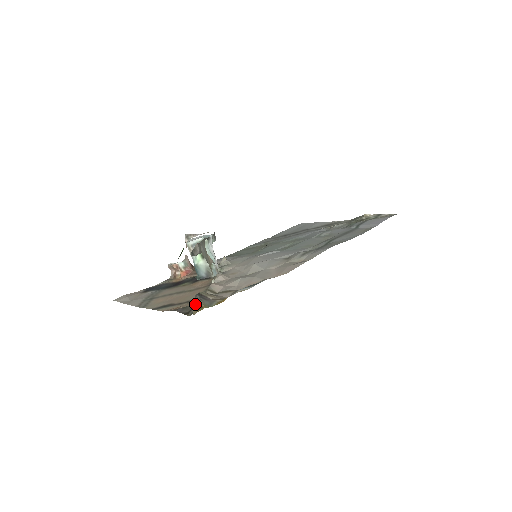
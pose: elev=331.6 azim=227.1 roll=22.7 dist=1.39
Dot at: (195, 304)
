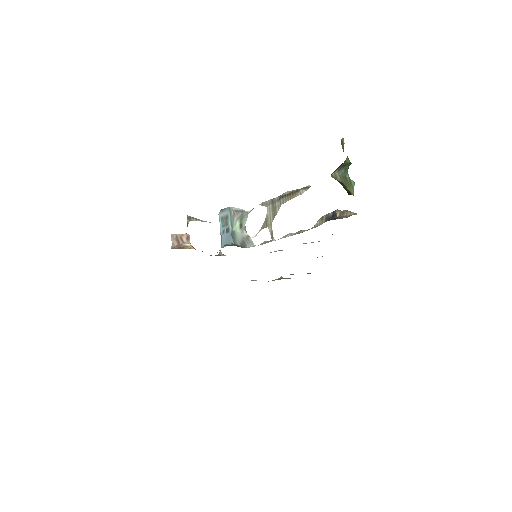
Dot at: occluded
